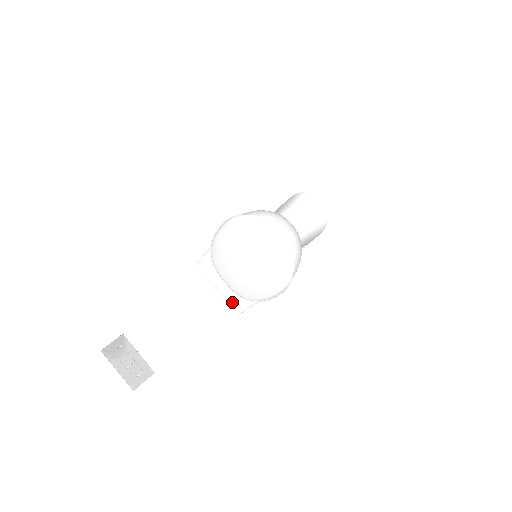
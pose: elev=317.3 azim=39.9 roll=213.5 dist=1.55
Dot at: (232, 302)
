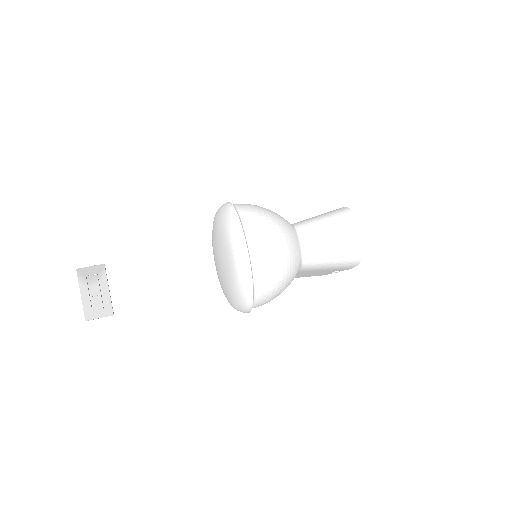
Dot at: occluded
